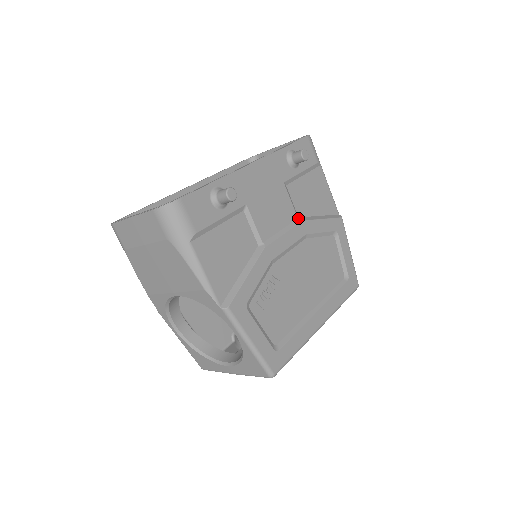
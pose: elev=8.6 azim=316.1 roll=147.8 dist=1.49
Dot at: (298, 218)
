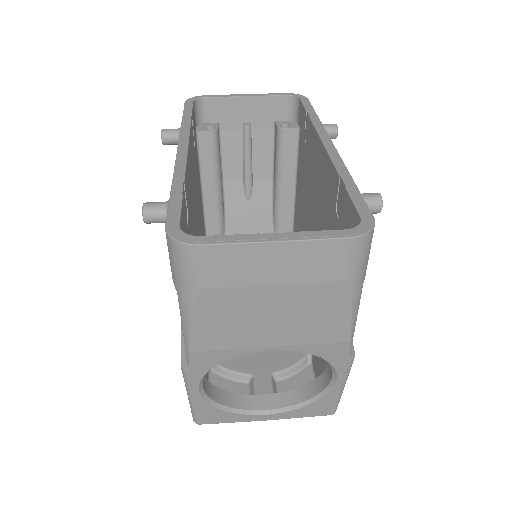
Dot at: occluded
